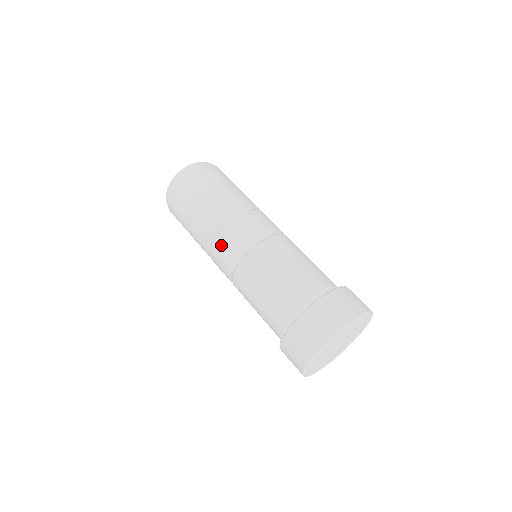
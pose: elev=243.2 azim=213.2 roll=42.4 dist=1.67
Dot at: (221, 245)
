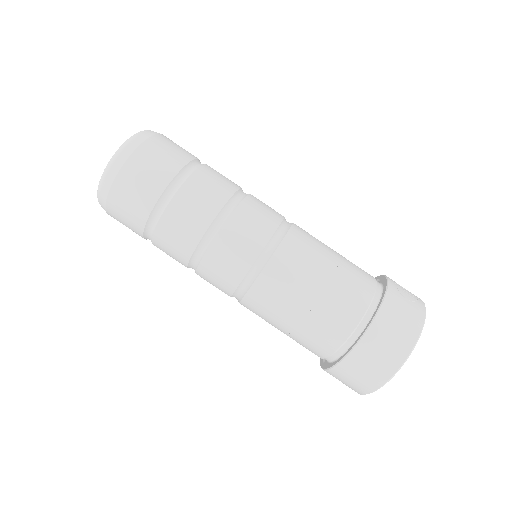
Dot at: (218, 262)
